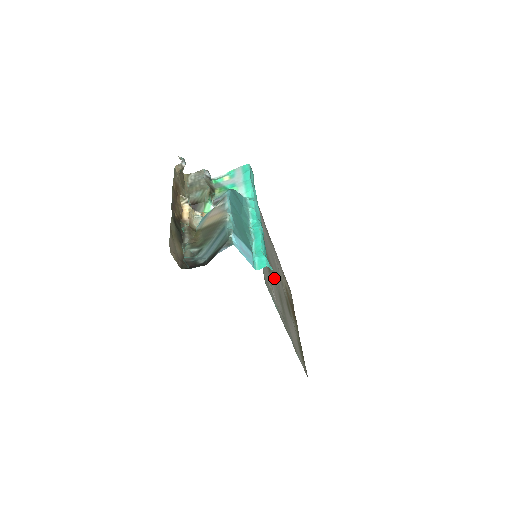
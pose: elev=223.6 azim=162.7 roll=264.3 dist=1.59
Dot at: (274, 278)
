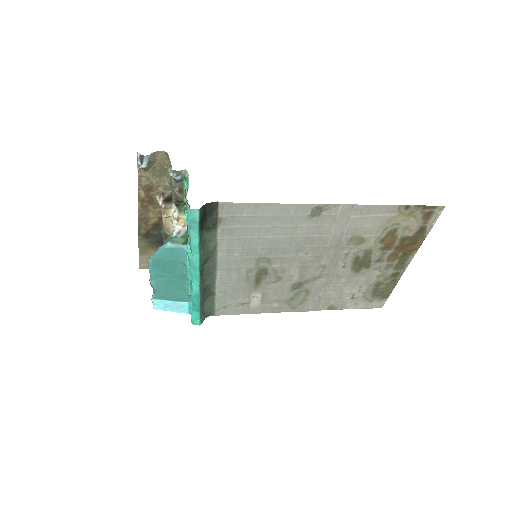
Dot at: (280, 278)
